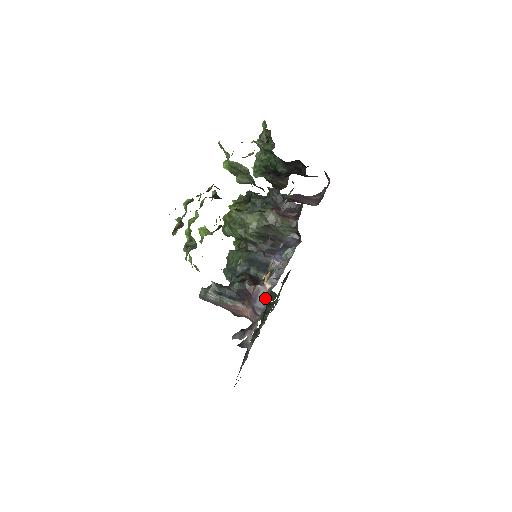
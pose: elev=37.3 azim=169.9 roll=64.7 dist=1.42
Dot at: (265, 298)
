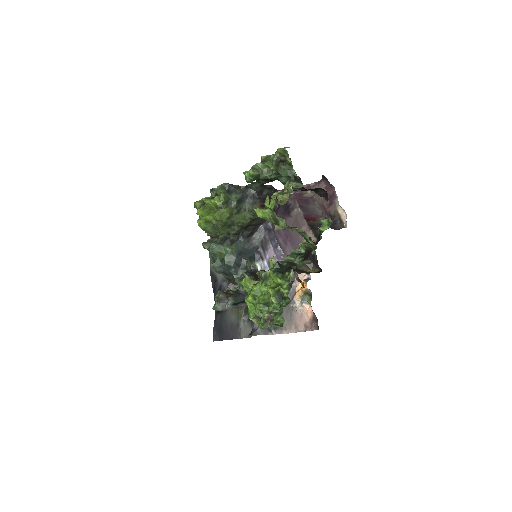
Dot at: (295, 308)
